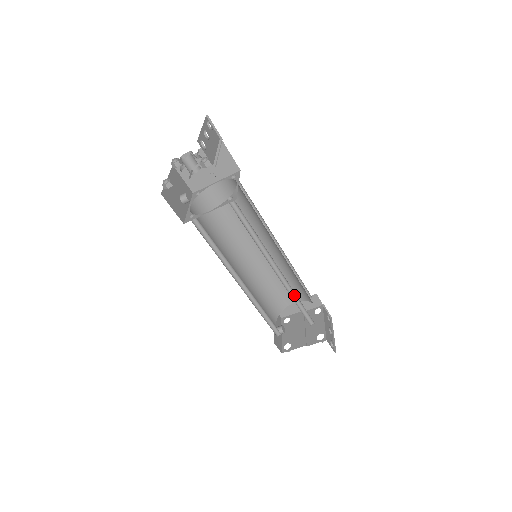
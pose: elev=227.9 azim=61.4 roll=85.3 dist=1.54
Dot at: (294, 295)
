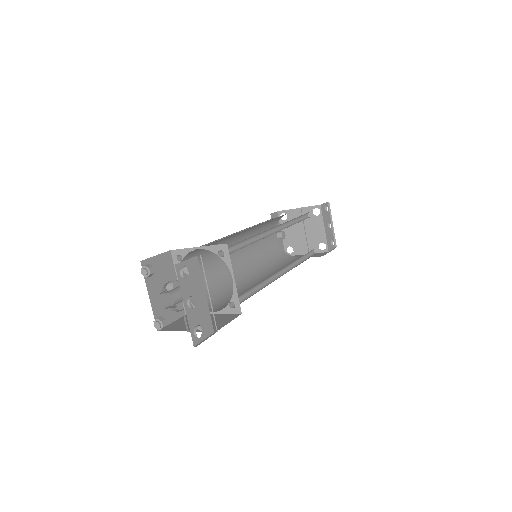
Dot at: (298, 259)
